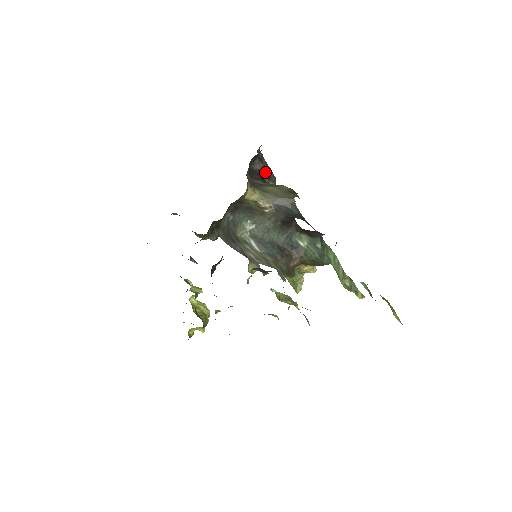
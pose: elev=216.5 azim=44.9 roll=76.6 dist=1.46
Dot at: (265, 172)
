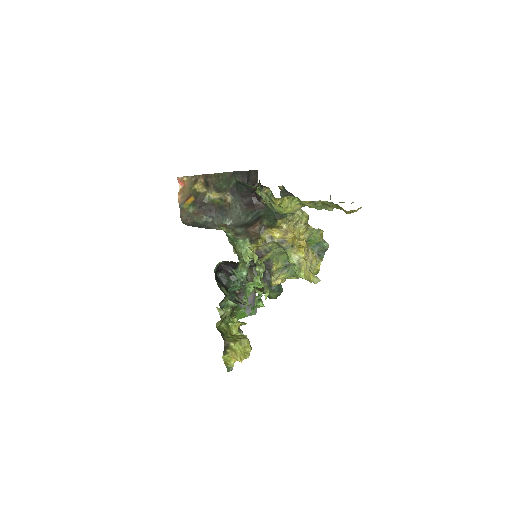
Dot at: occluded
